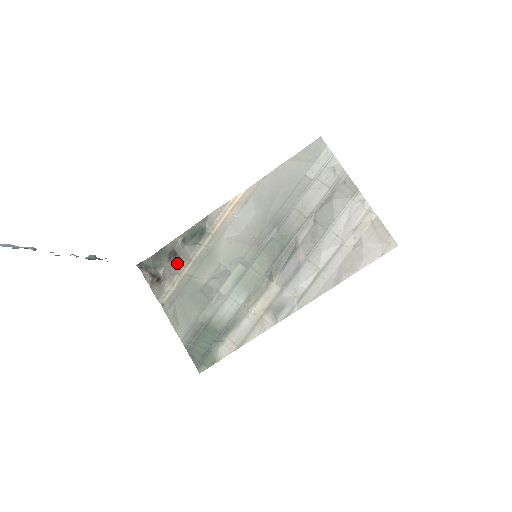
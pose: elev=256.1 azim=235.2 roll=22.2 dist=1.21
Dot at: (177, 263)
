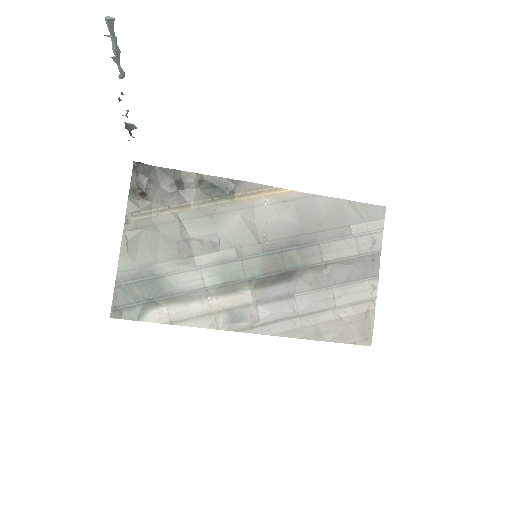
Dot at: (176, 196)
